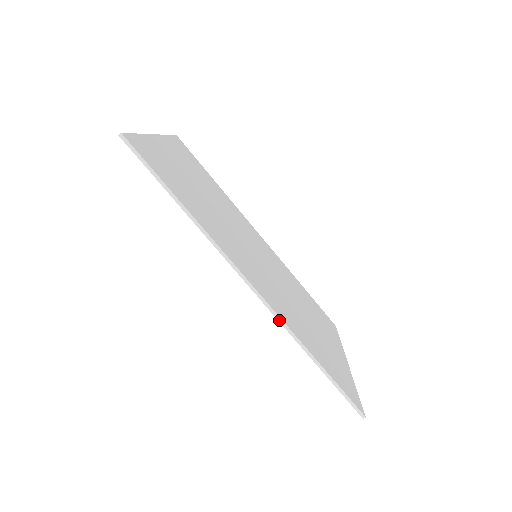
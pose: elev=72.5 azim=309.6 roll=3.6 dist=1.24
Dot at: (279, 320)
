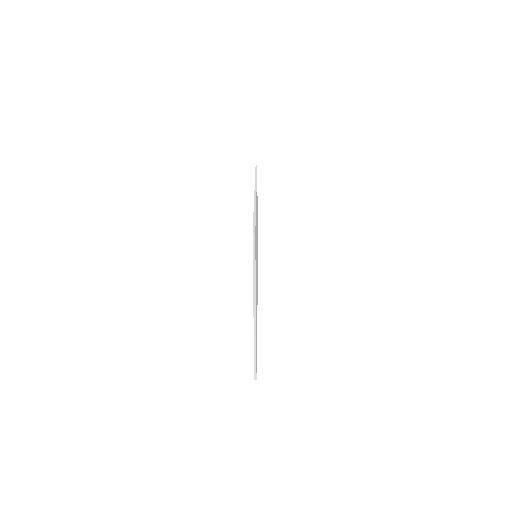
Dot at: occluded
